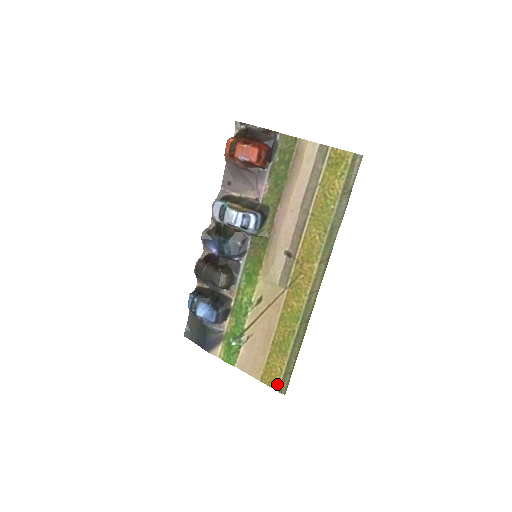
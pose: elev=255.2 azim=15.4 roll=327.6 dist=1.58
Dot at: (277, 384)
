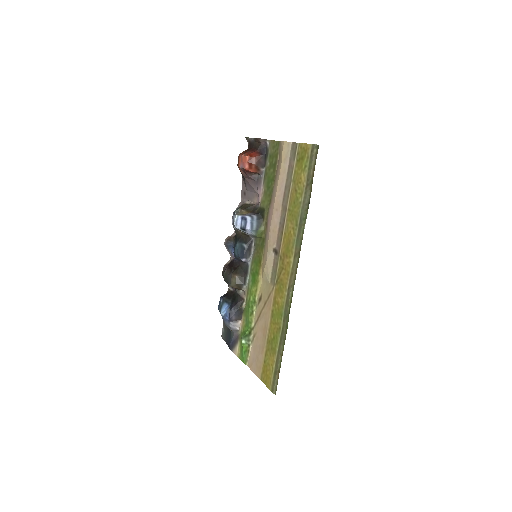
Dot at: (270, 383)
